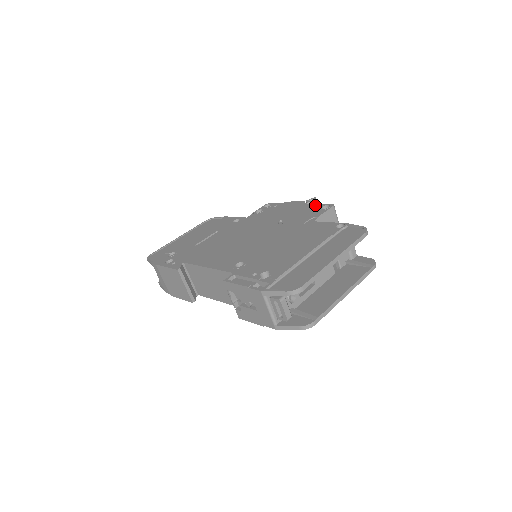
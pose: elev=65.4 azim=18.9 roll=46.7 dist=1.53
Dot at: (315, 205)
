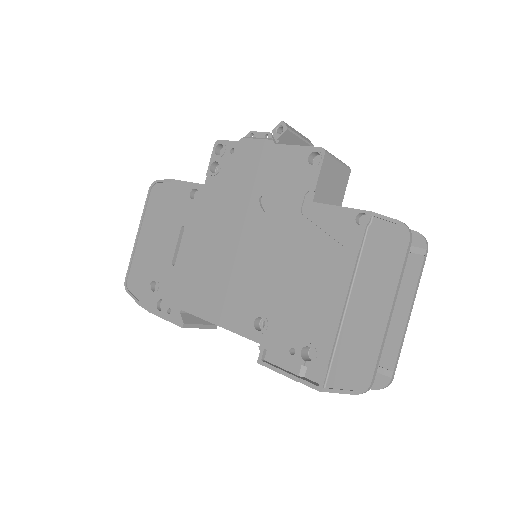
Dot at: (294, 151)
